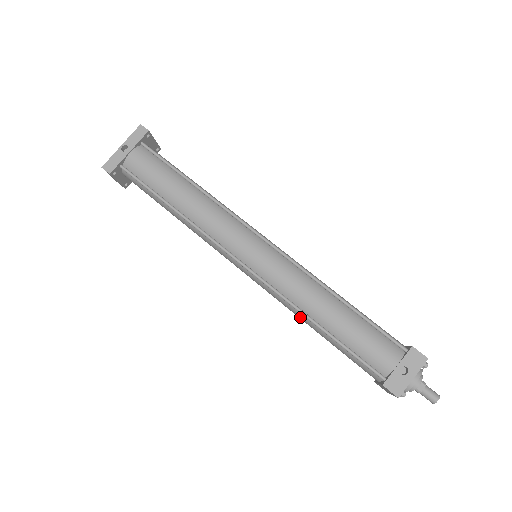
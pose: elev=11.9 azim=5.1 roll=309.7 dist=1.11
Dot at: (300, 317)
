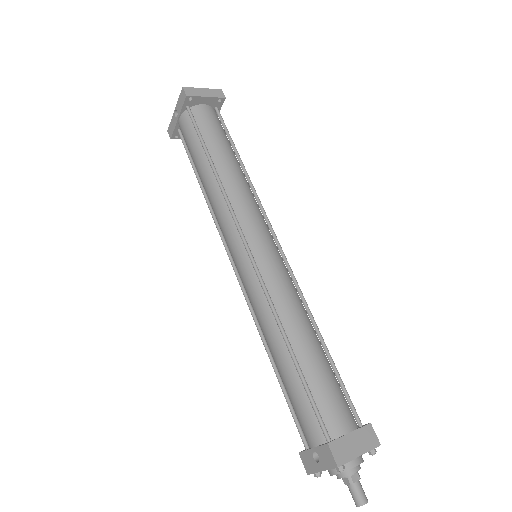
Dot at: occluded
